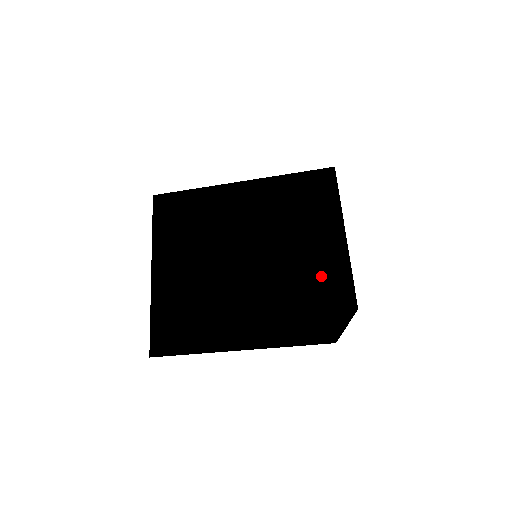
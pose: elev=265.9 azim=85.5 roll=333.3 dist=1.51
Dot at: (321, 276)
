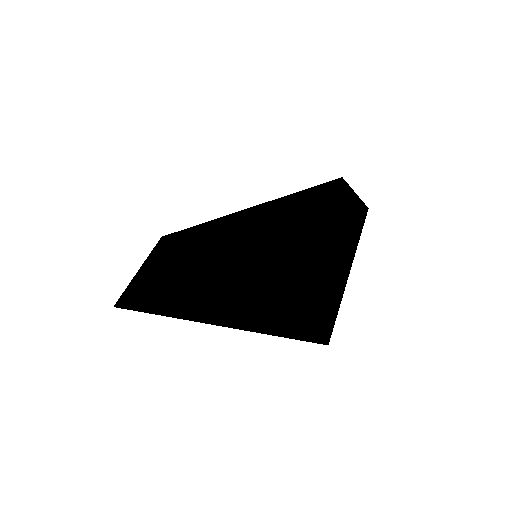
Dot at: (330, 209)
